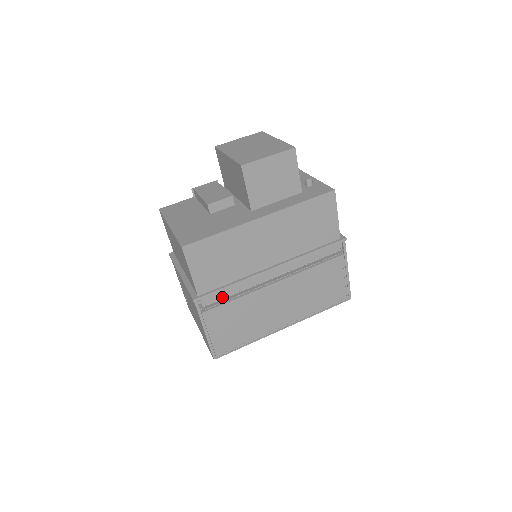
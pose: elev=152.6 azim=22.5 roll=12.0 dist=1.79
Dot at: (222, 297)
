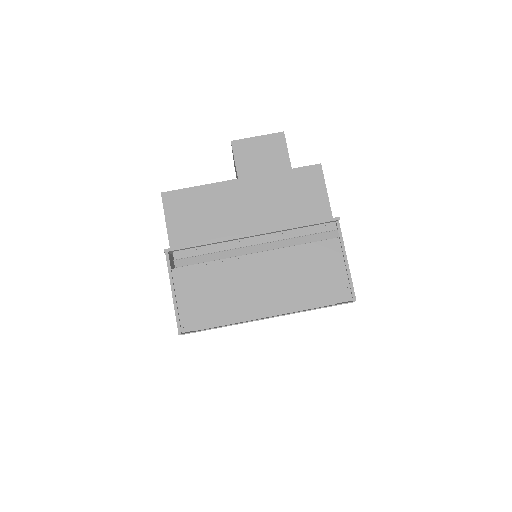
Dot at: (196, 258)
